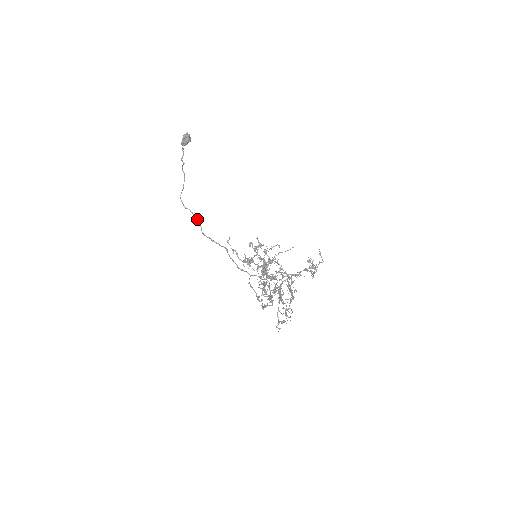
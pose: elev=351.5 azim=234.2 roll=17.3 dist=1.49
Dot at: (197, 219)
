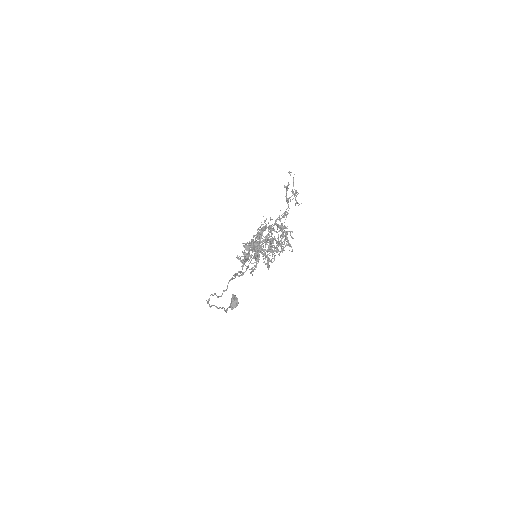
Dot at: (214, 294)
